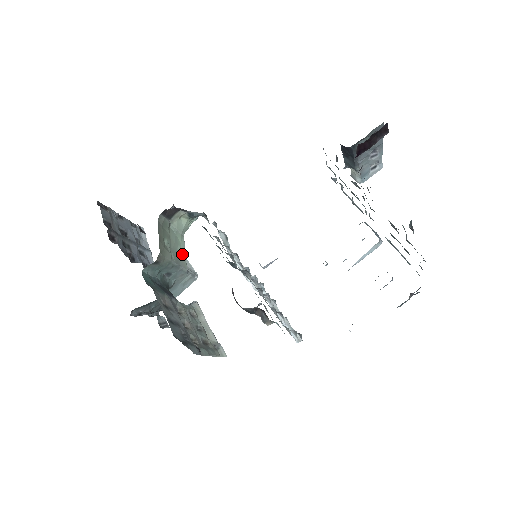
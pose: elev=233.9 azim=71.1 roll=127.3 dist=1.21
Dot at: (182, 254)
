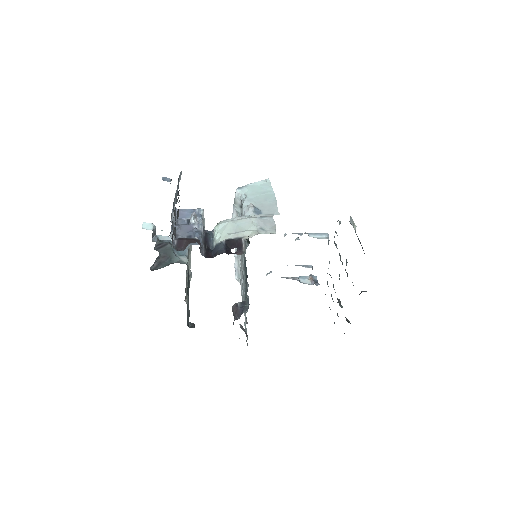
Dot at: occluded
